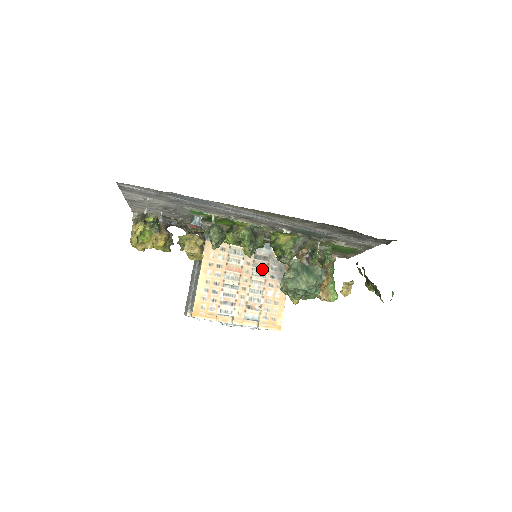
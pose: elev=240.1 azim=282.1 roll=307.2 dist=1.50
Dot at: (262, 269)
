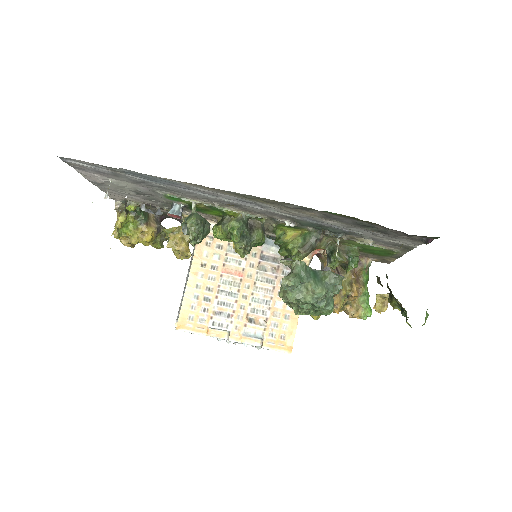
Dot at: (270, 273)
